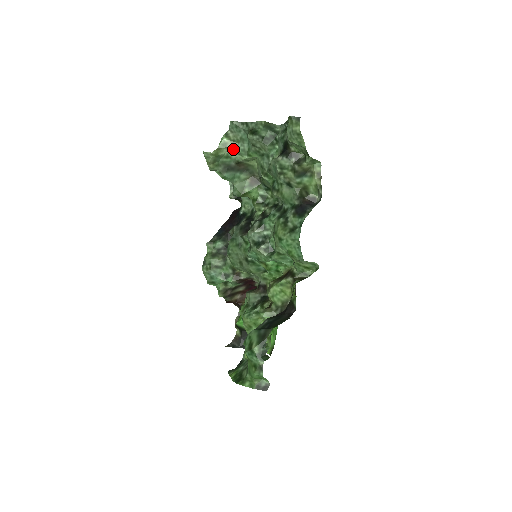
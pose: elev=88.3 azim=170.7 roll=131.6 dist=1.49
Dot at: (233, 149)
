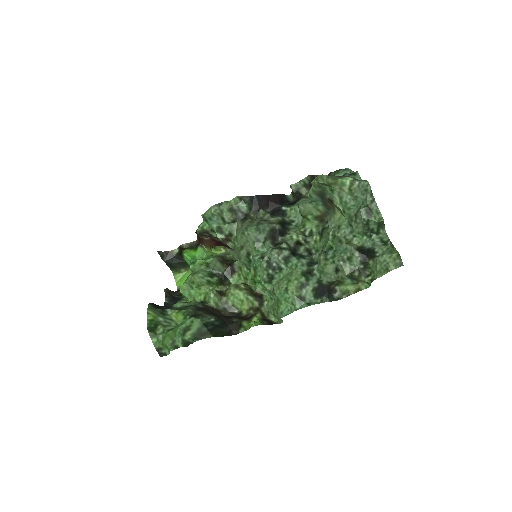
Dot at: (342, 193)
